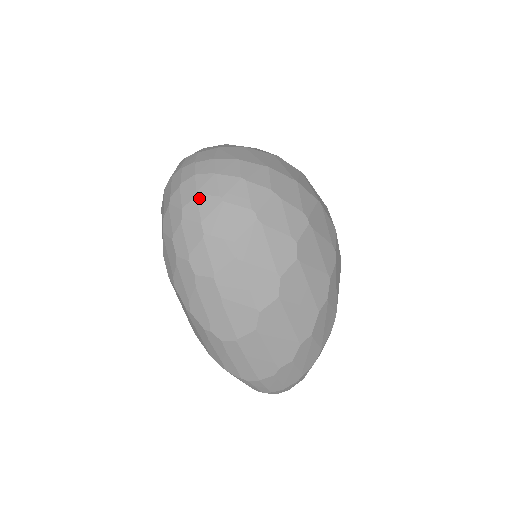
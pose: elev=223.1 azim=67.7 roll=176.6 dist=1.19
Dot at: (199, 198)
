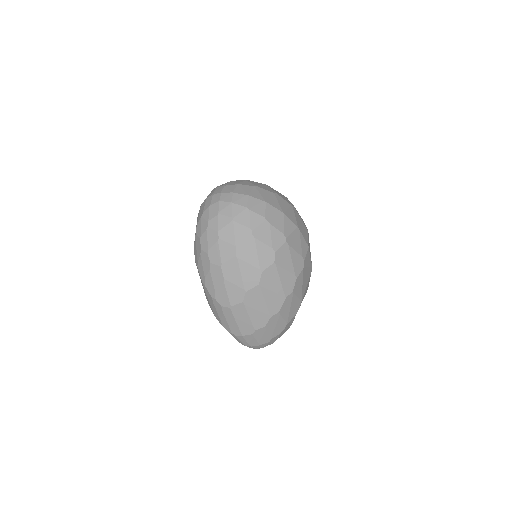
Dot at: (219, 216)
